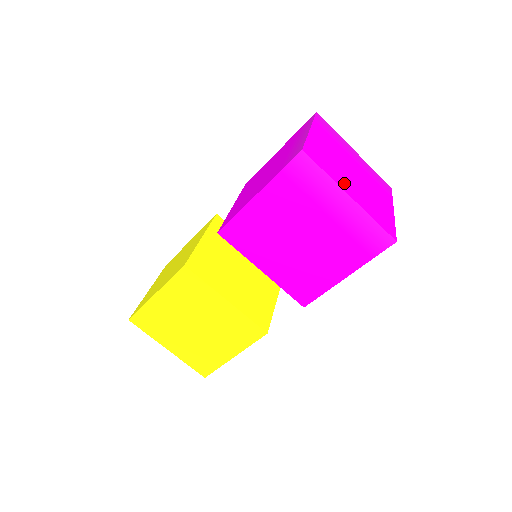
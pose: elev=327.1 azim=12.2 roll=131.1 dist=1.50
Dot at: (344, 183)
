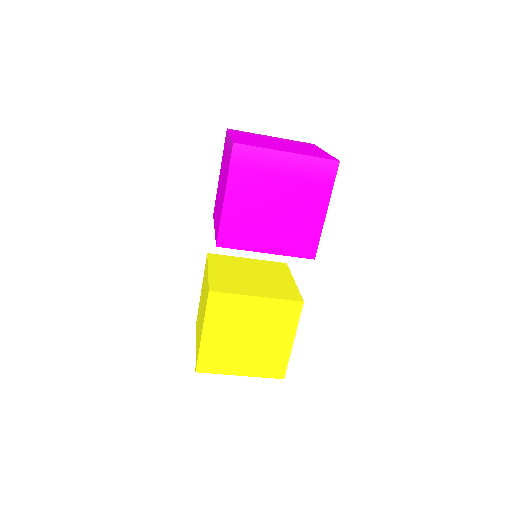
Dot at: (277, 148)
